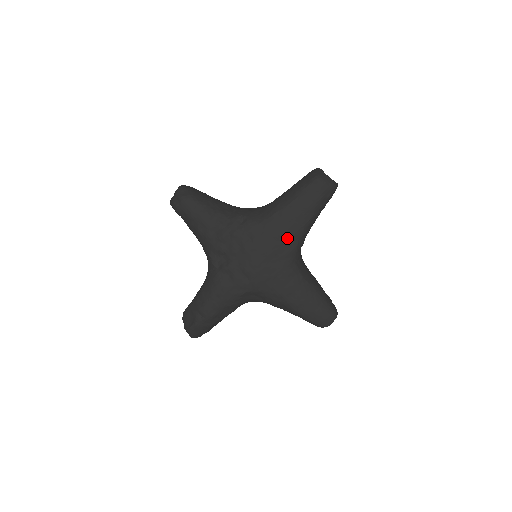
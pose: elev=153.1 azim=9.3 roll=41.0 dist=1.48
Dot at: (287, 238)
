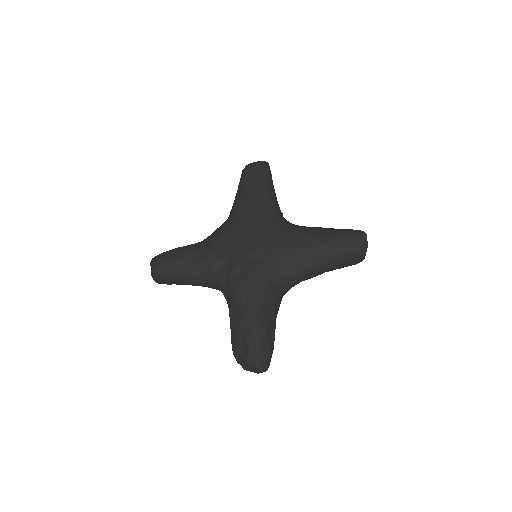
Dot at: (262, 210)
